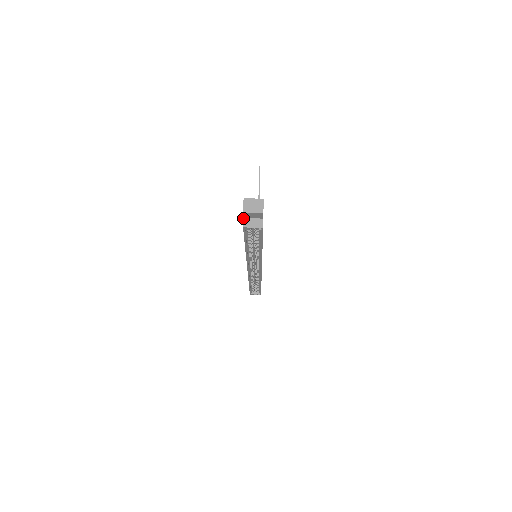
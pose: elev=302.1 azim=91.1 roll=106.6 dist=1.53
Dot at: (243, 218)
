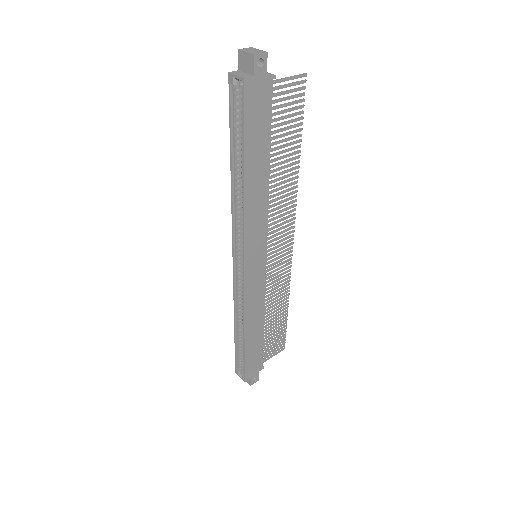
Dot at: (238, 70)
